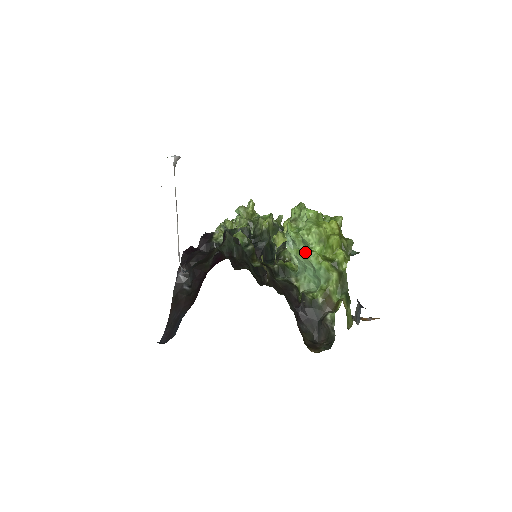
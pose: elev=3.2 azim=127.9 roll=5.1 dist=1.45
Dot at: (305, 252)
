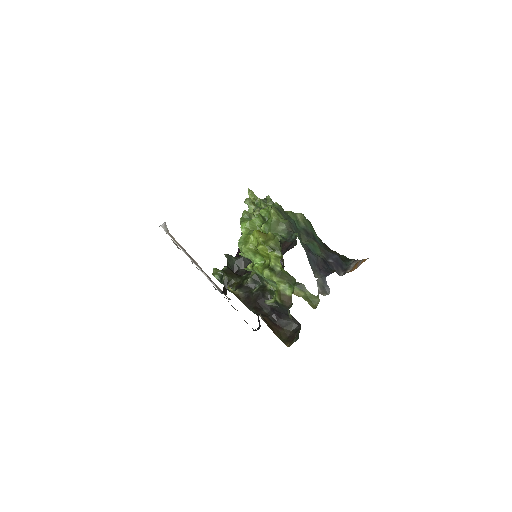
Dot at: (251, 268)
